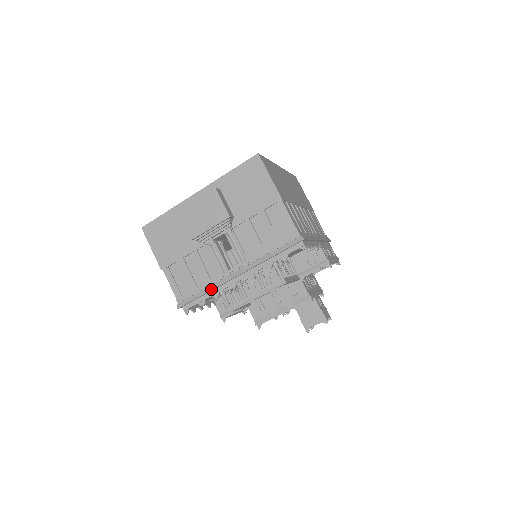
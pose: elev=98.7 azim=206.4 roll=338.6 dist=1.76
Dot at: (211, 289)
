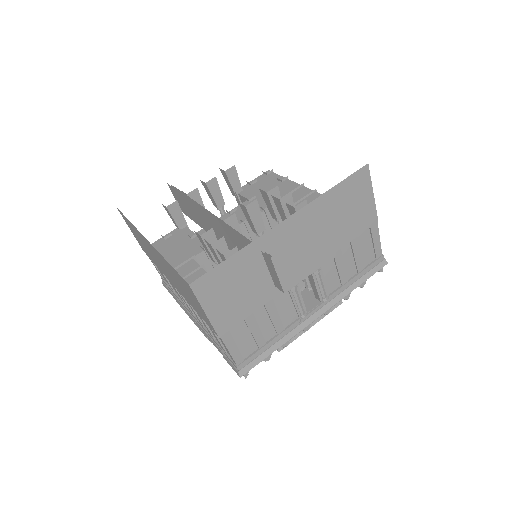
Dot at: occluded
